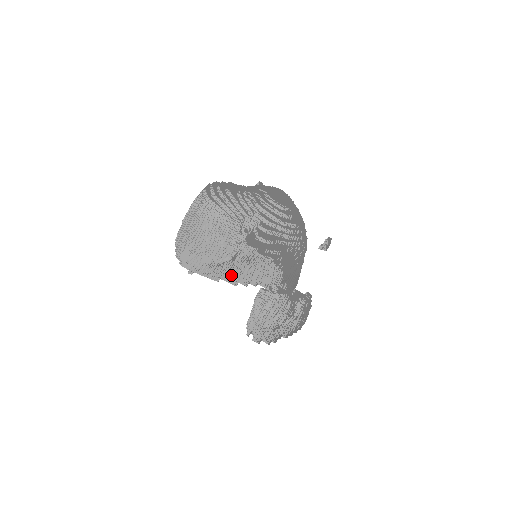
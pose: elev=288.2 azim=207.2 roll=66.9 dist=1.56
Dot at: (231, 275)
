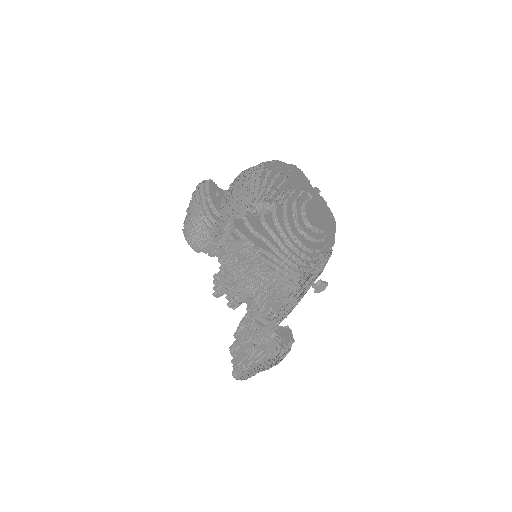
Dot at: (260, 293)
